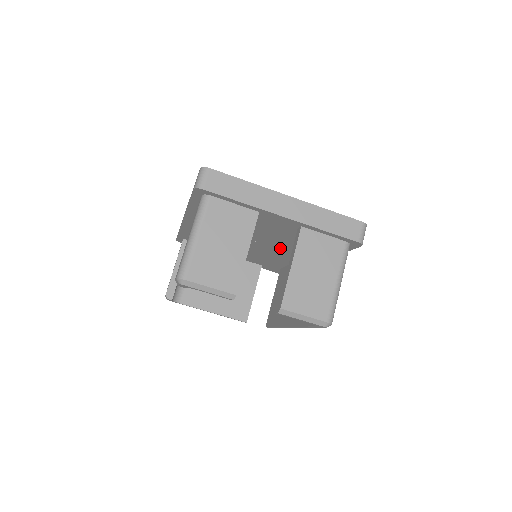
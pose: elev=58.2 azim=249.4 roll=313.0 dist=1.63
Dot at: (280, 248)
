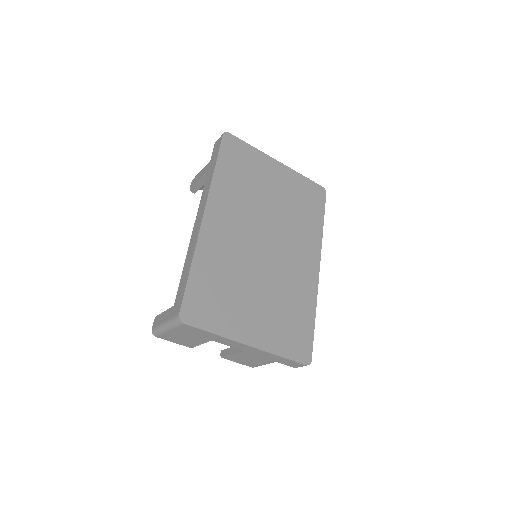
Dot at: occluded
